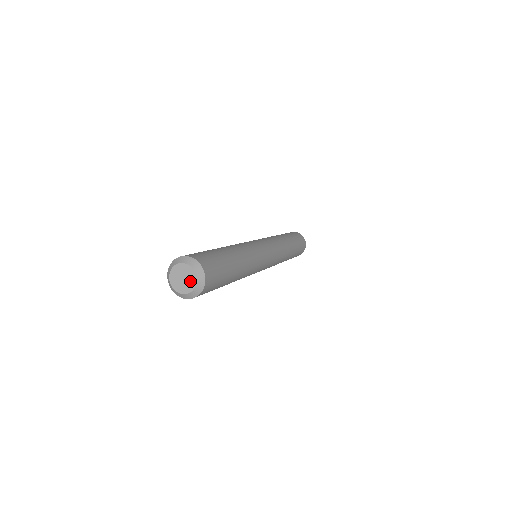
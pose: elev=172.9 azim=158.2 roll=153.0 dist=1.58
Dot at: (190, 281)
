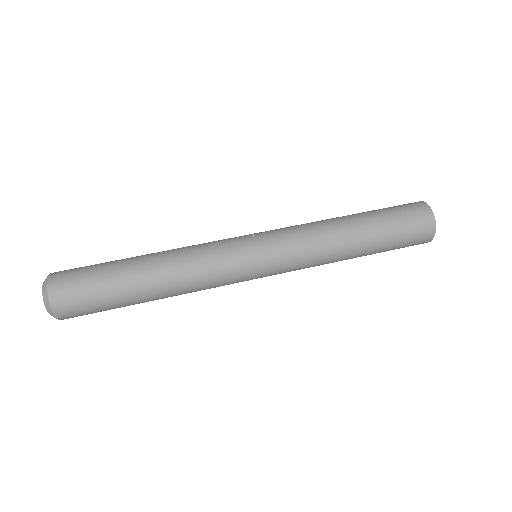
Dot at: occluded
